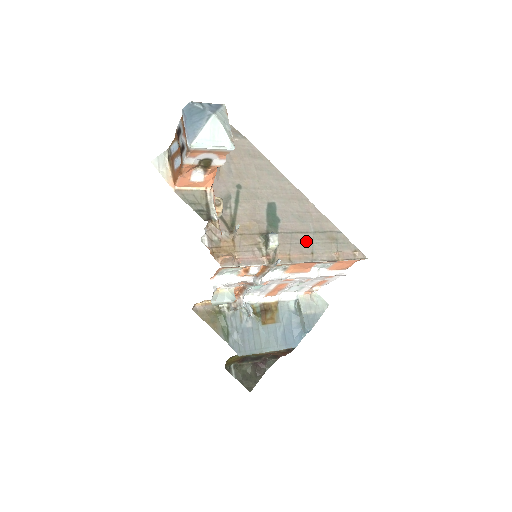
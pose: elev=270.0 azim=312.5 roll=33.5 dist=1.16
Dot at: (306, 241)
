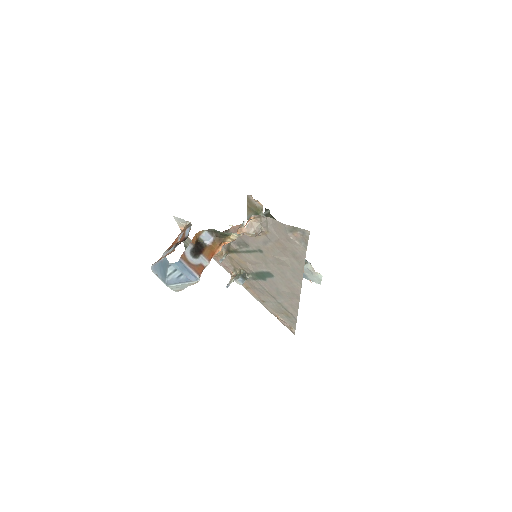
Dot at: (268, 297)
